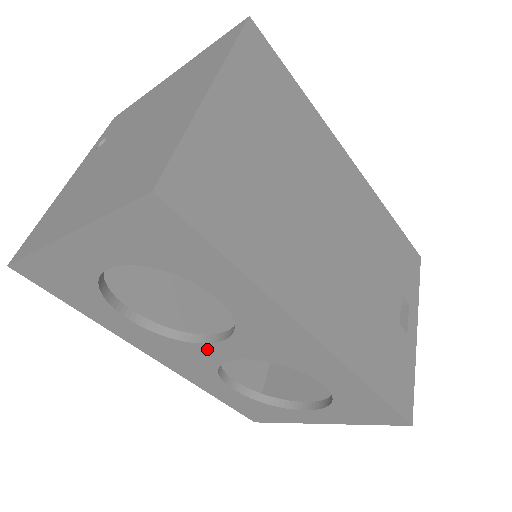
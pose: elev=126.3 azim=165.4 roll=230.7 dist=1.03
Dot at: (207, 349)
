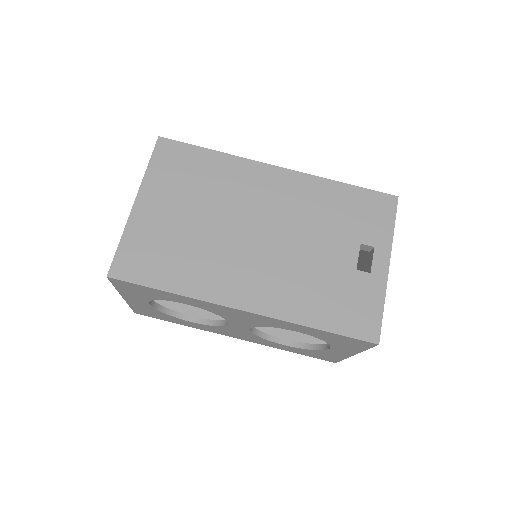
Dot at: (234, 327)
